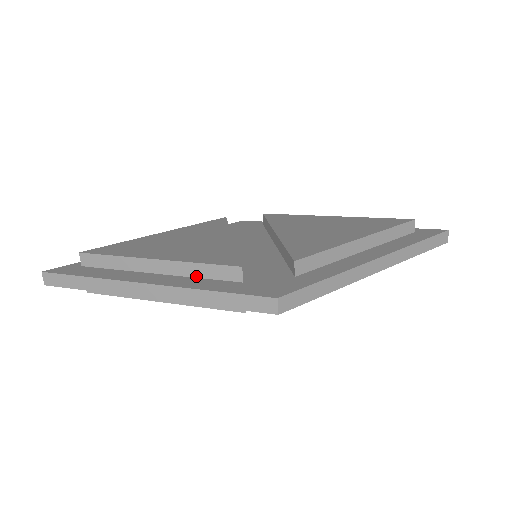
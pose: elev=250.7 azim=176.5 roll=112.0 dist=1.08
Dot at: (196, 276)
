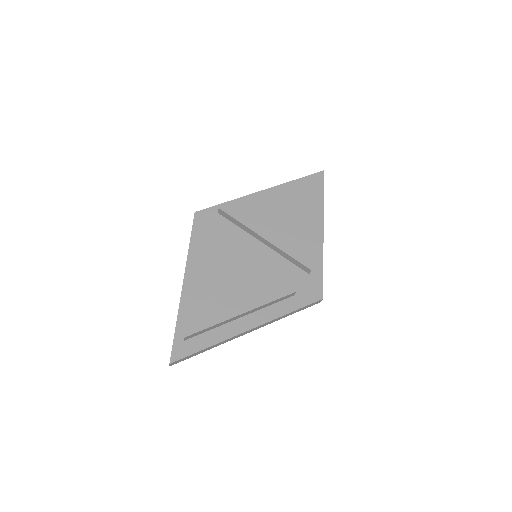
Dot at: (268, 306)
